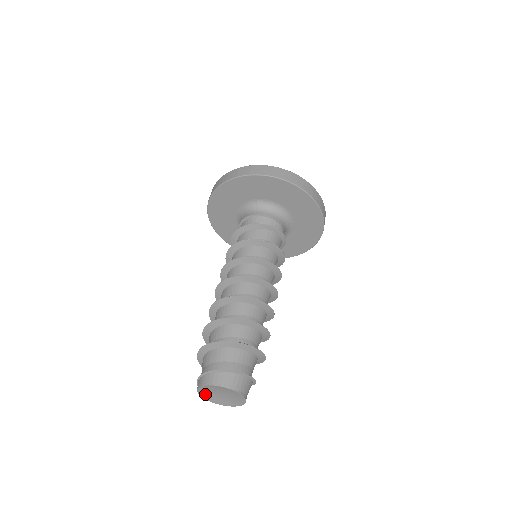
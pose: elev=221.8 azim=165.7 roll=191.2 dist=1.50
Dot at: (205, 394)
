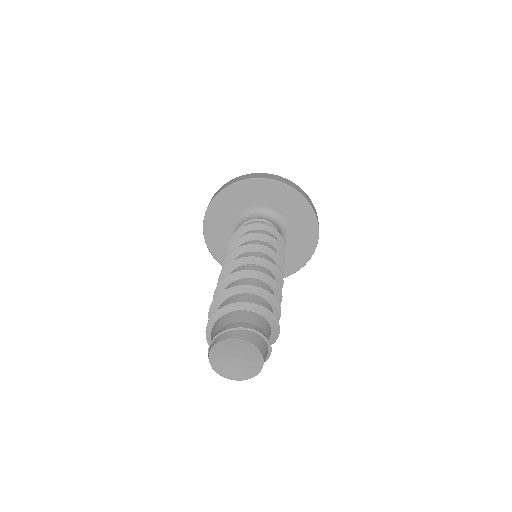
Dot at: (219, 350)
